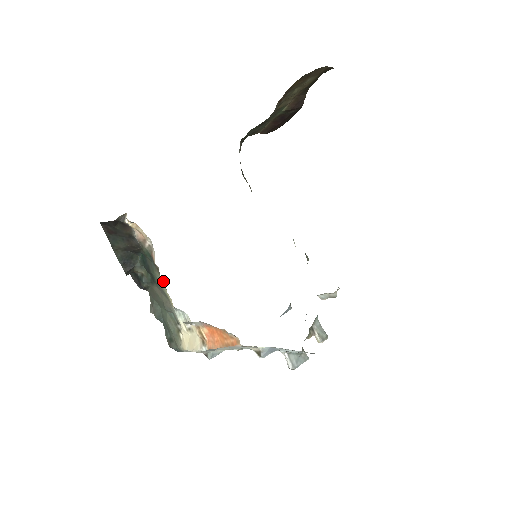
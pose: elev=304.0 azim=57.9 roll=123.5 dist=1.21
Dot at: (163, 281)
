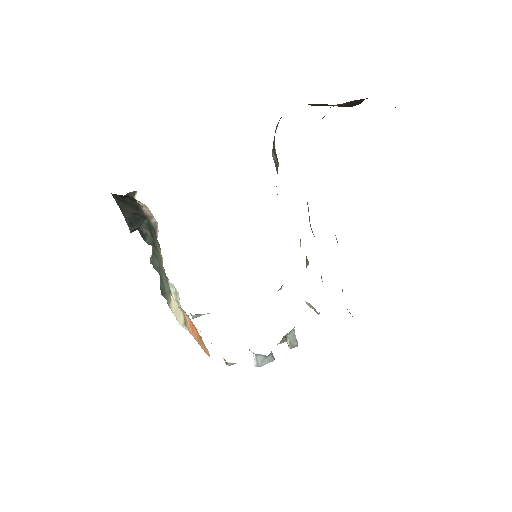
Dot at: (162, 257)
